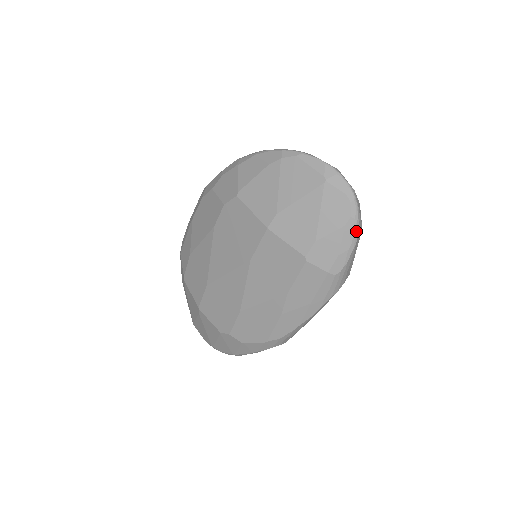
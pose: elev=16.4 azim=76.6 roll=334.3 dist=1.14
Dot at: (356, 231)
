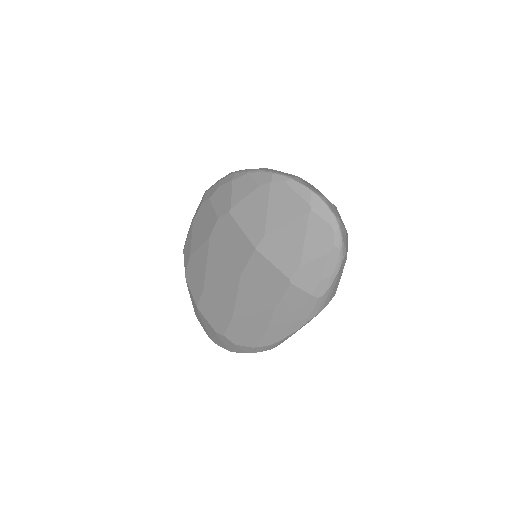
Dot at: (339, 259)
